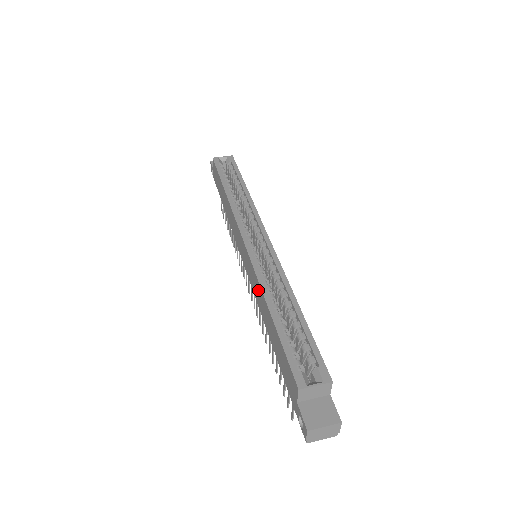
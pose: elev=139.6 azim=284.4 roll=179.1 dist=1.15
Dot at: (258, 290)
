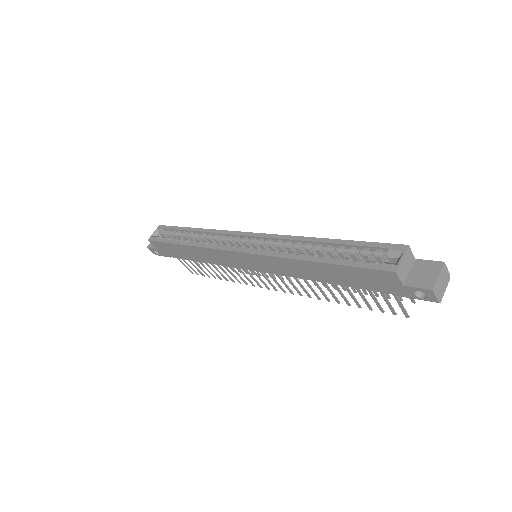
Dot at: (287, 265)
